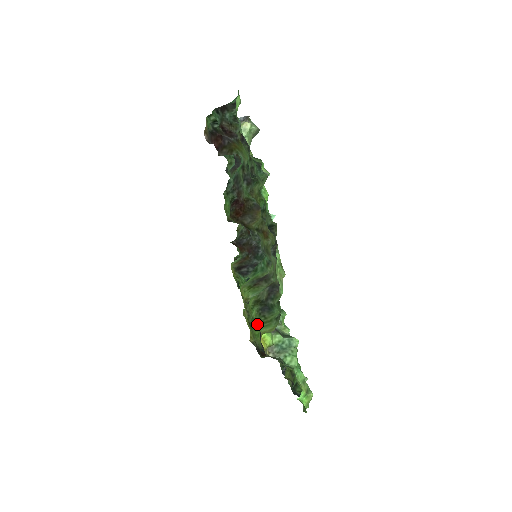
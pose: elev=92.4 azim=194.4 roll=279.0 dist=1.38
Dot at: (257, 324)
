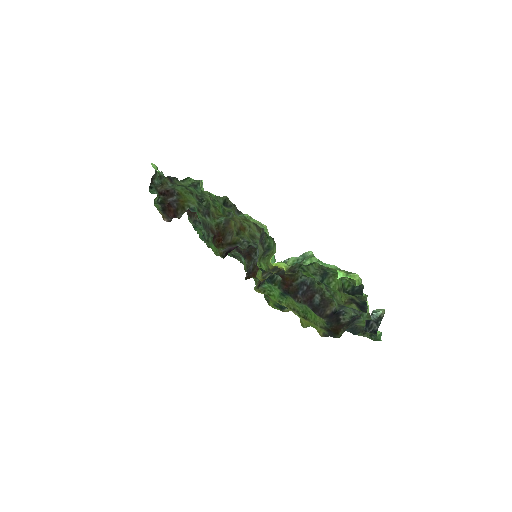
Dot at: (267, 266)
